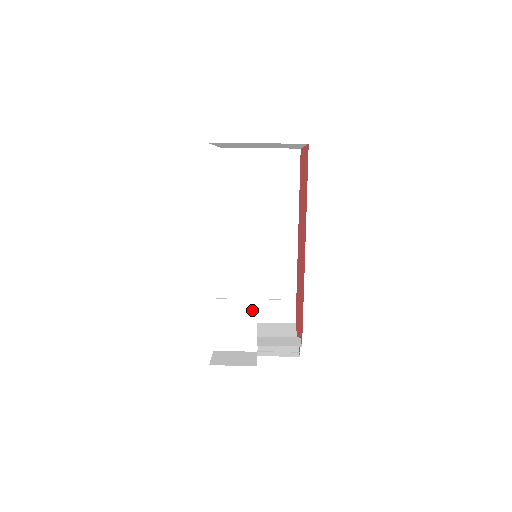
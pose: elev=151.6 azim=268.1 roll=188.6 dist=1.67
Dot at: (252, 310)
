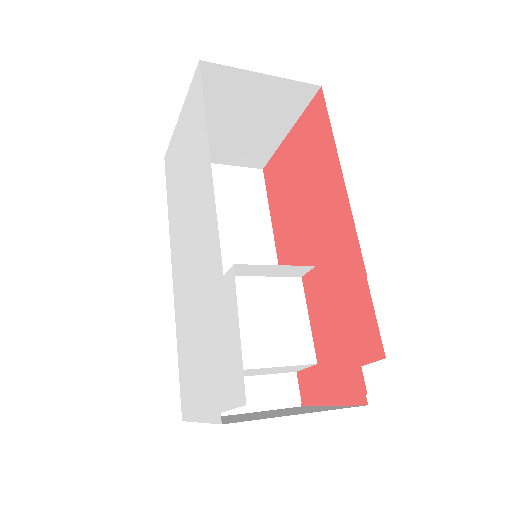
Dot at: (297, 296)
